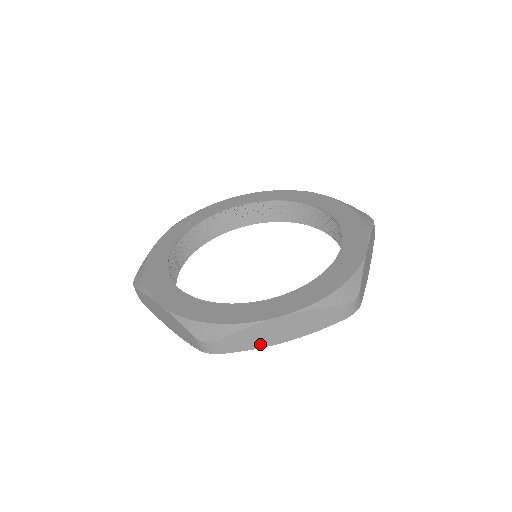
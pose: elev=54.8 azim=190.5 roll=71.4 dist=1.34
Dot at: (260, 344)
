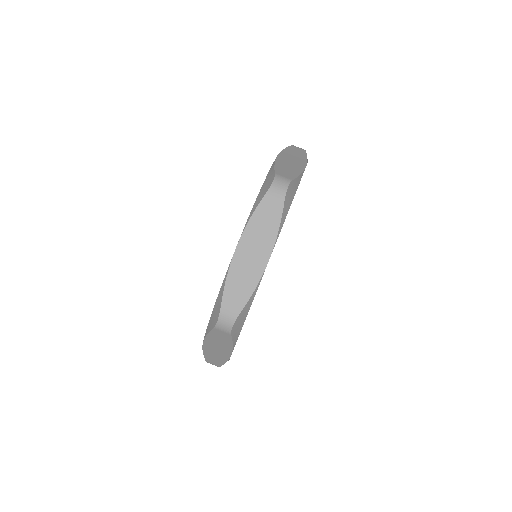
Dot at: (254, 281)
